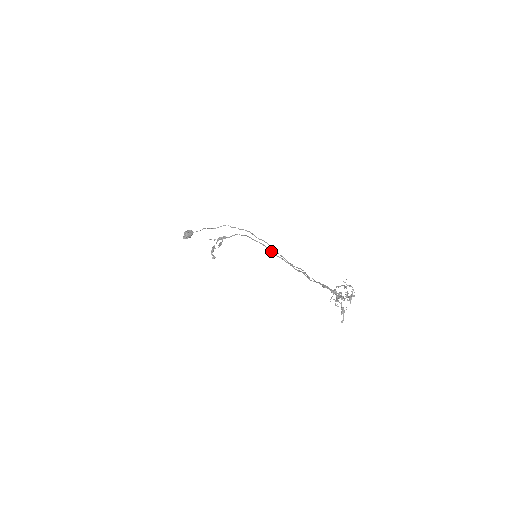
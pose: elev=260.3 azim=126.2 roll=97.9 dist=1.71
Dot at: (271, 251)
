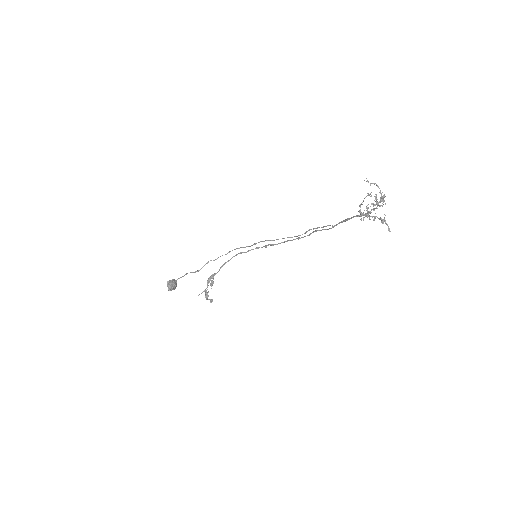
Dot at: occluded
